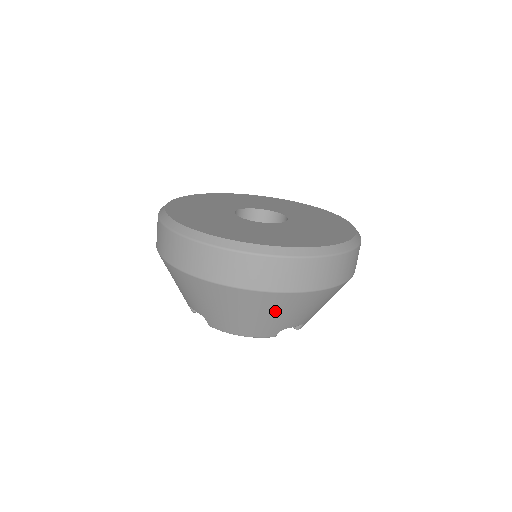
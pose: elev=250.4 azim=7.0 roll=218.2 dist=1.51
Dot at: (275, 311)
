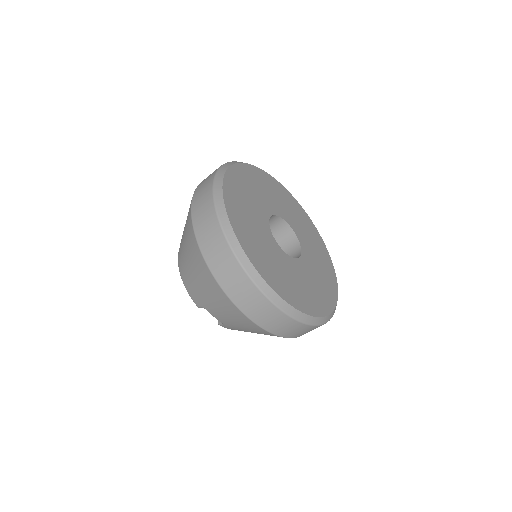
Dot at: occluded
